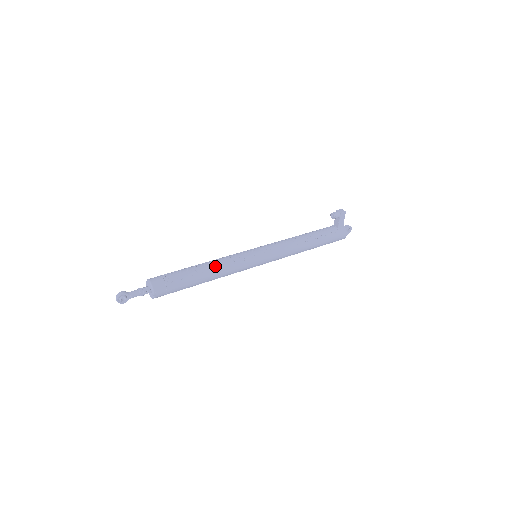
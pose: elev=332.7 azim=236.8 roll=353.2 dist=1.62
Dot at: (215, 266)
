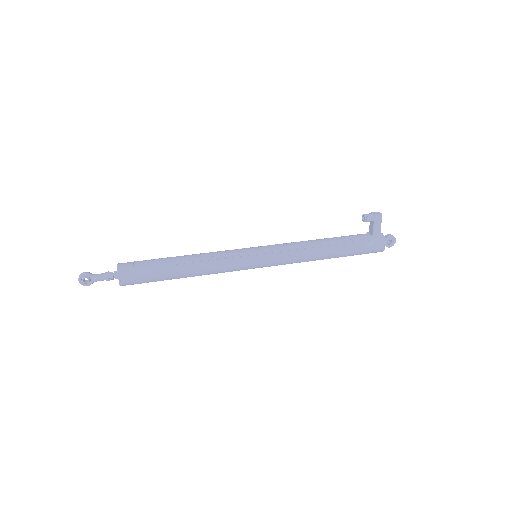
Dot at: (198, 258)
